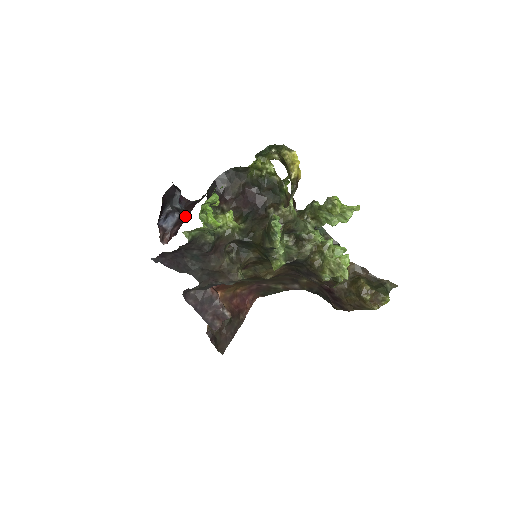
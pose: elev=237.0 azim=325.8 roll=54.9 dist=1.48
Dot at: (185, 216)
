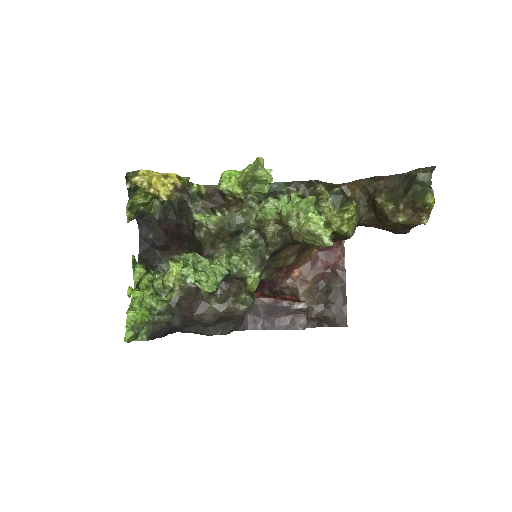
Dot at: occluded
